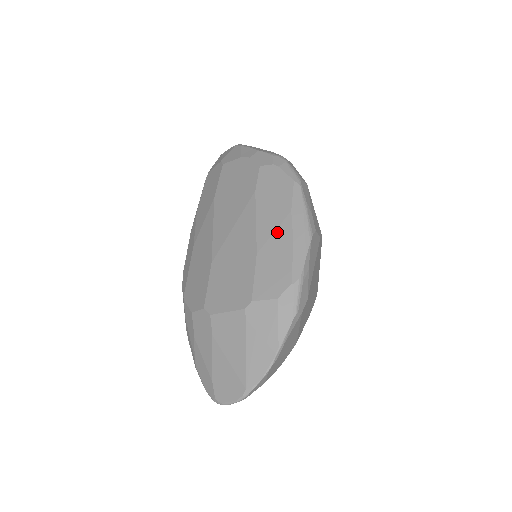
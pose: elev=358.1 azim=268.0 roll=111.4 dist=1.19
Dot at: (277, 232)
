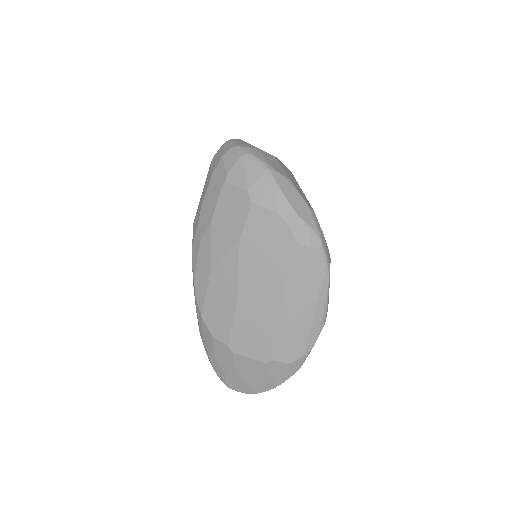
Dot at: (301, 316)
